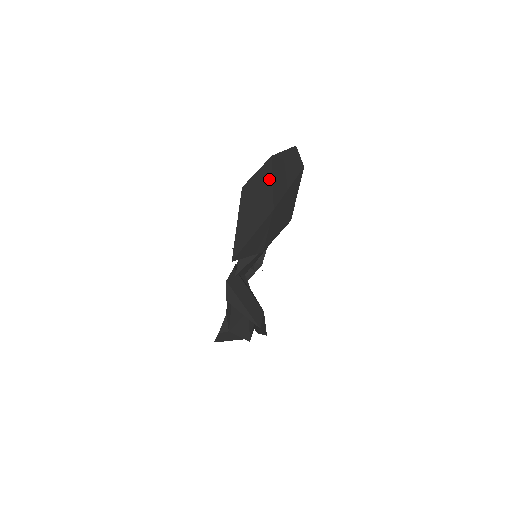
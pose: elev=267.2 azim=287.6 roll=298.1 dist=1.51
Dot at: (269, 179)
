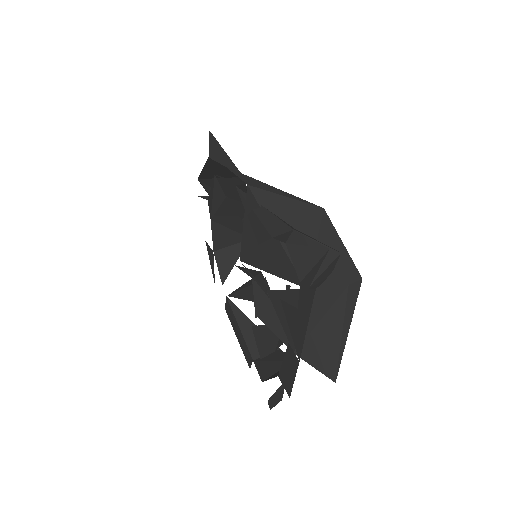
Dot at: occluded
